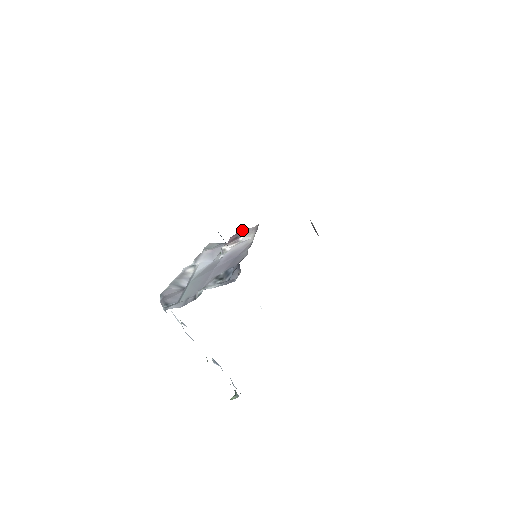
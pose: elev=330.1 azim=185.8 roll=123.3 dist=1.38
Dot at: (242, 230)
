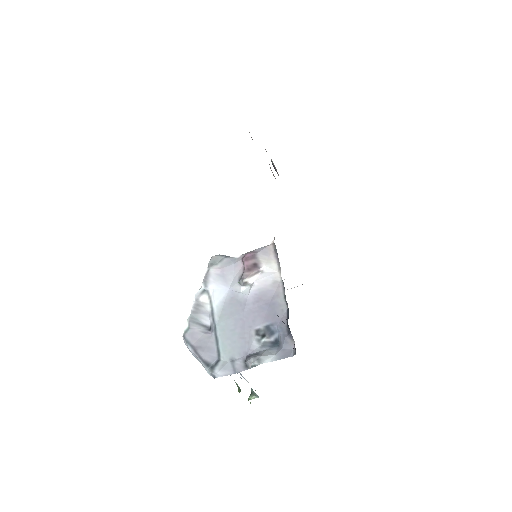
Dot at: (257, 252)
